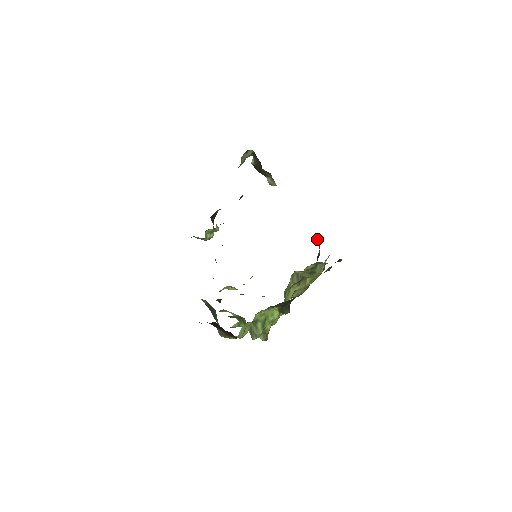
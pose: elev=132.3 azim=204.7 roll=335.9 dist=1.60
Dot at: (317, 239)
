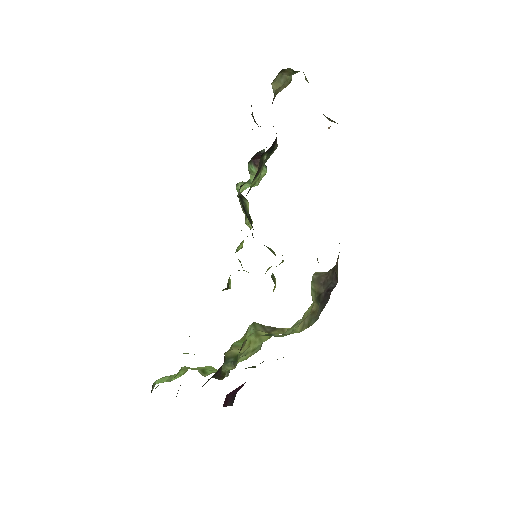
Dot at: (315, 275)
